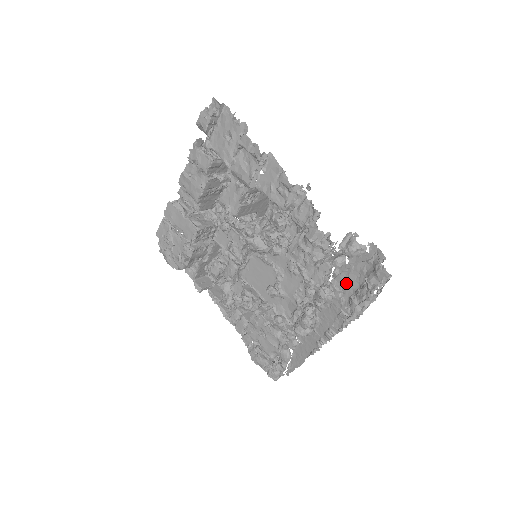
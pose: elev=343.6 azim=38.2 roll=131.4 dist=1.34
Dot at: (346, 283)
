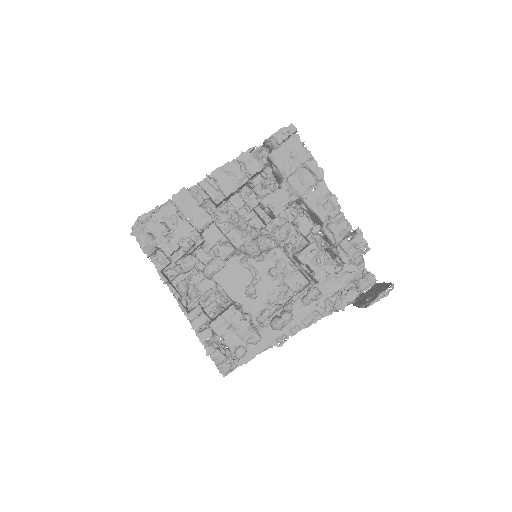
Dot at: (327, 288)
